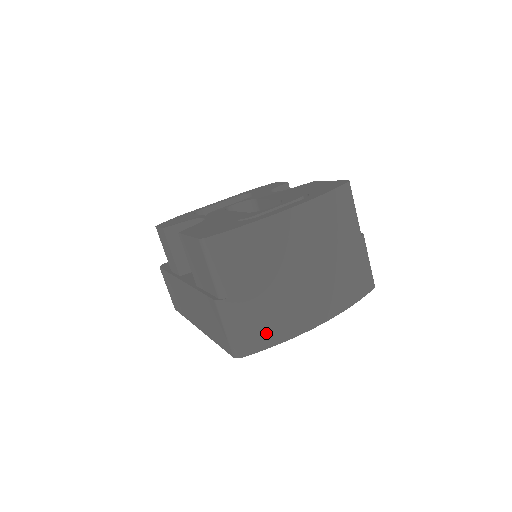
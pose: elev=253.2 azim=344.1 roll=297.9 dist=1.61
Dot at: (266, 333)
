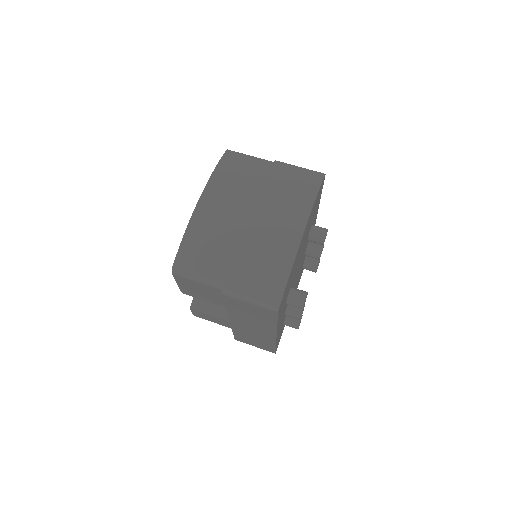
Dot at: (274, 274)
